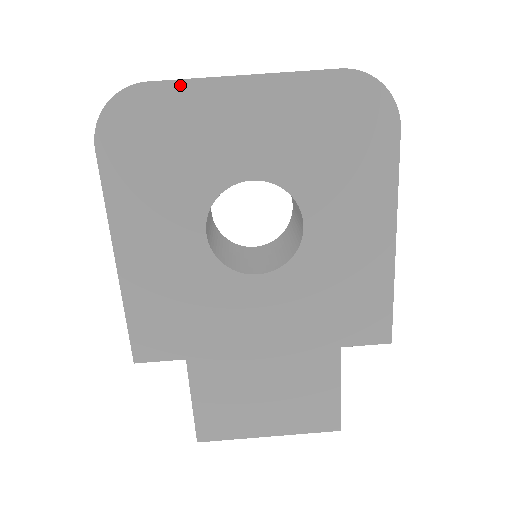
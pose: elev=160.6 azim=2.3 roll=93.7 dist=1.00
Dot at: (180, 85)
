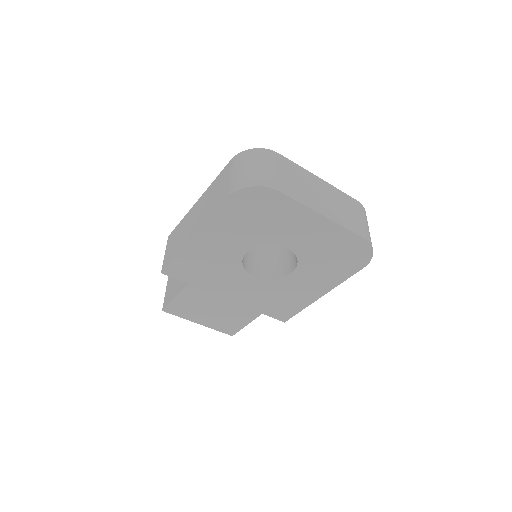
Dot at: (293, 202)
